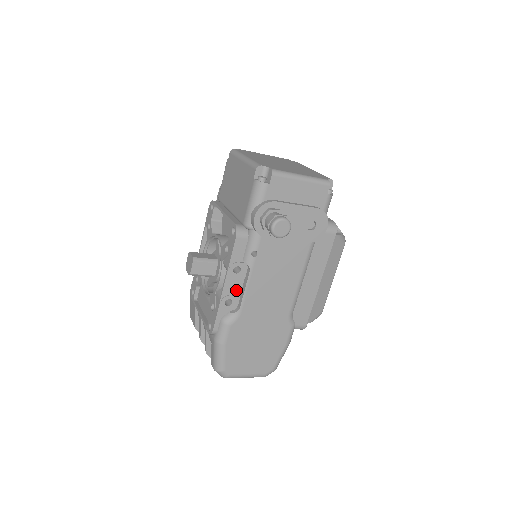
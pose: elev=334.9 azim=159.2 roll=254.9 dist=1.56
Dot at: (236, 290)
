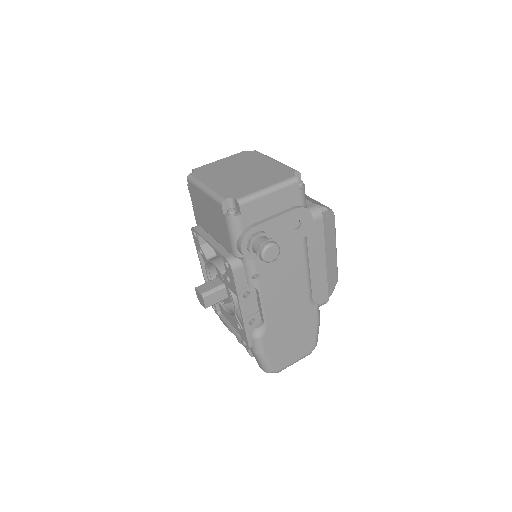
Dot at: (253, 309)
